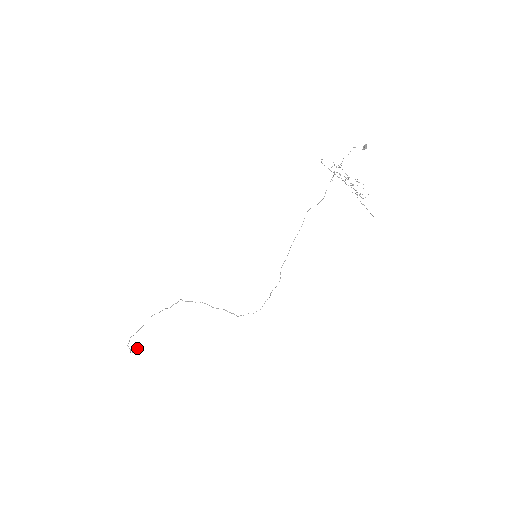
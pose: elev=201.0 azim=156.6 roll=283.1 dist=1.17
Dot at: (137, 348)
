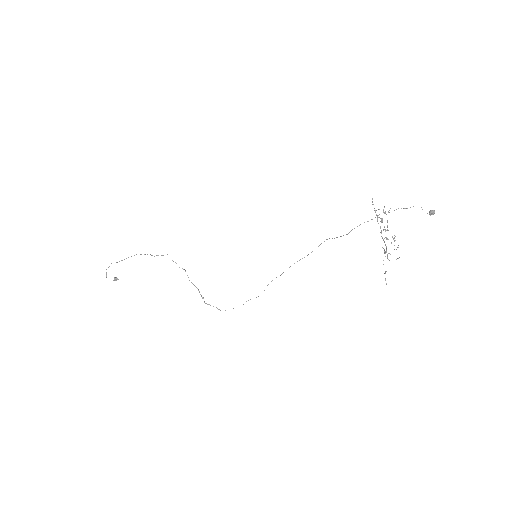
Dot at: (115, 278)
